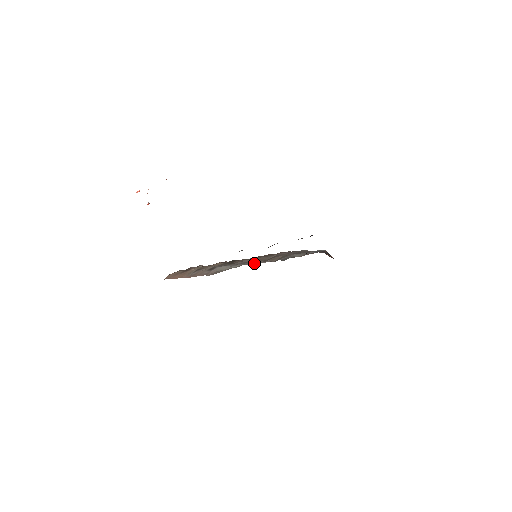
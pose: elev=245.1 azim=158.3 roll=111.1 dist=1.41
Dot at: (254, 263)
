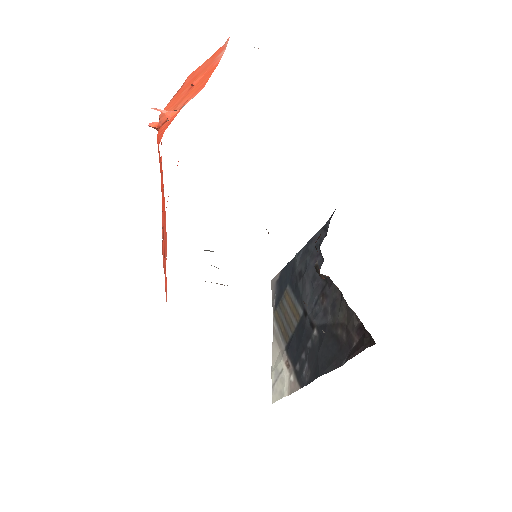
Dot at: occluded
